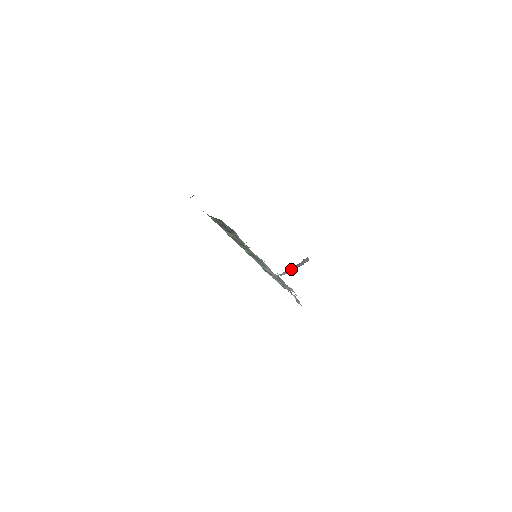
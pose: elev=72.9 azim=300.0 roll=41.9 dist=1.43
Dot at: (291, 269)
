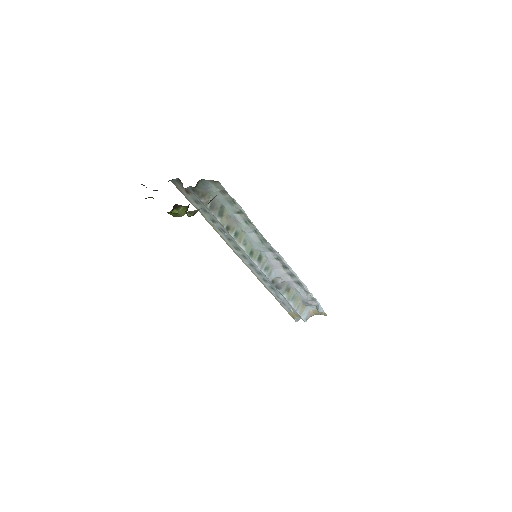
Dot at: occluded
